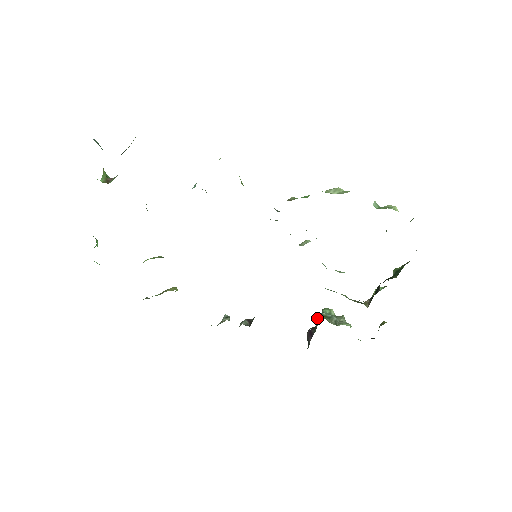
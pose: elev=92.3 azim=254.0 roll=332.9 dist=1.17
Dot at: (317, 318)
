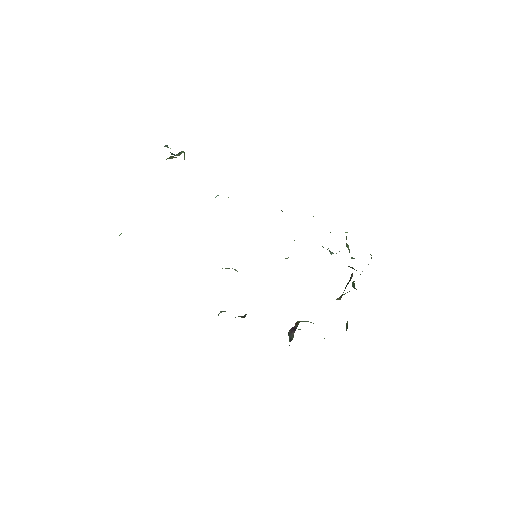
Dot at: occluded
